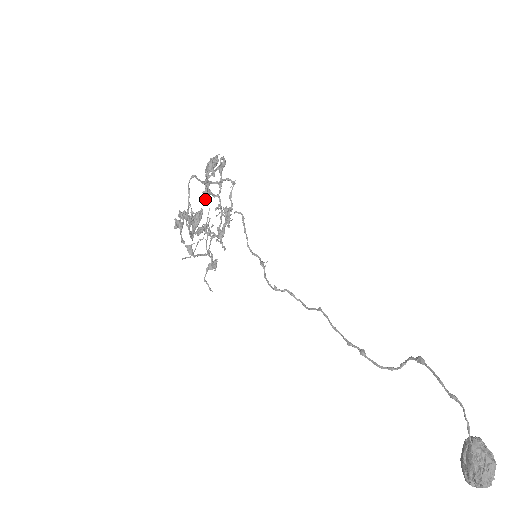
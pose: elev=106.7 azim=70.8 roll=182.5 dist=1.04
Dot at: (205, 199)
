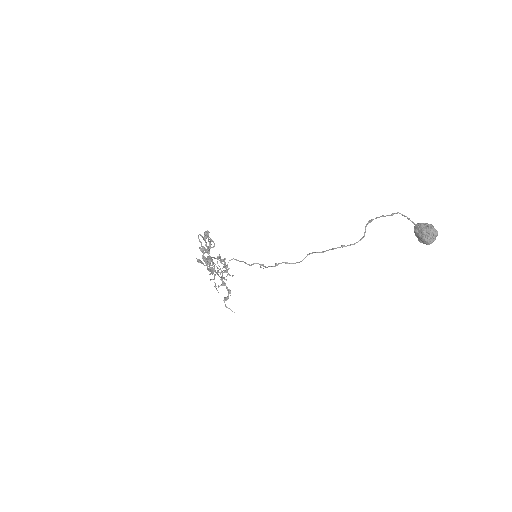
Dot at: (209, 251)
